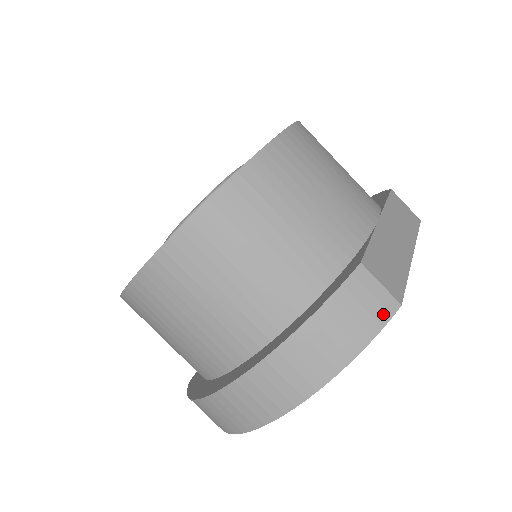
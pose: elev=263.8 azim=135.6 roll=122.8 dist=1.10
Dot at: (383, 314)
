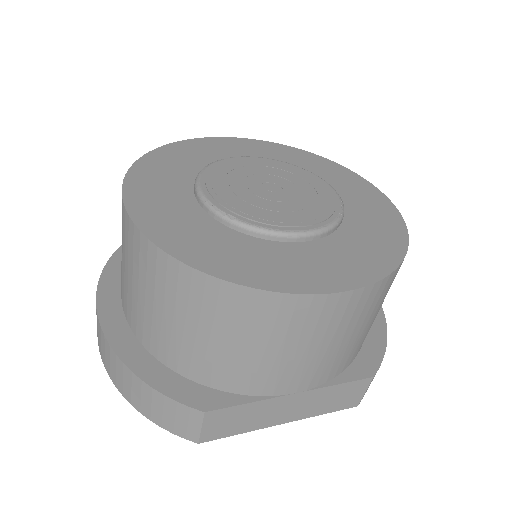
Dot at: (181, 432)
